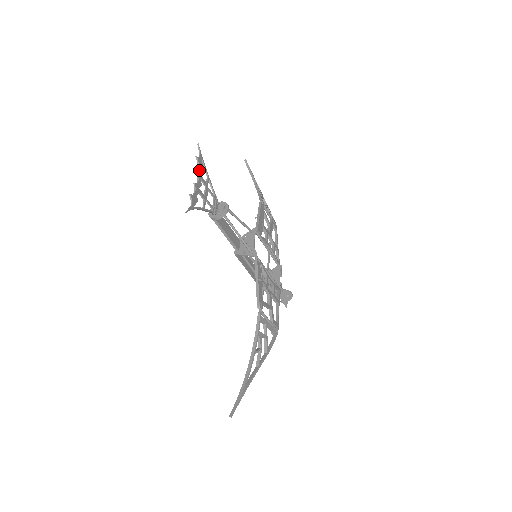
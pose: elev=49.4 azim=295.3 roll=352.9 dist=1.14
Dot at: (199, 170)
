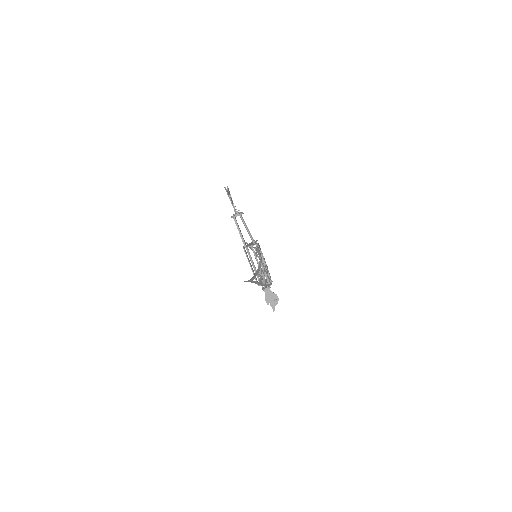
Dot at: occluded
